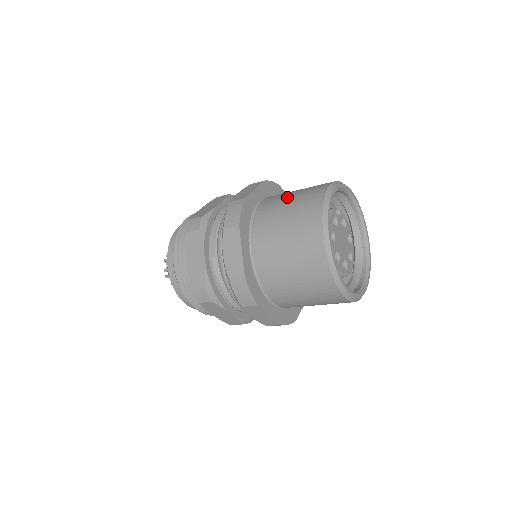
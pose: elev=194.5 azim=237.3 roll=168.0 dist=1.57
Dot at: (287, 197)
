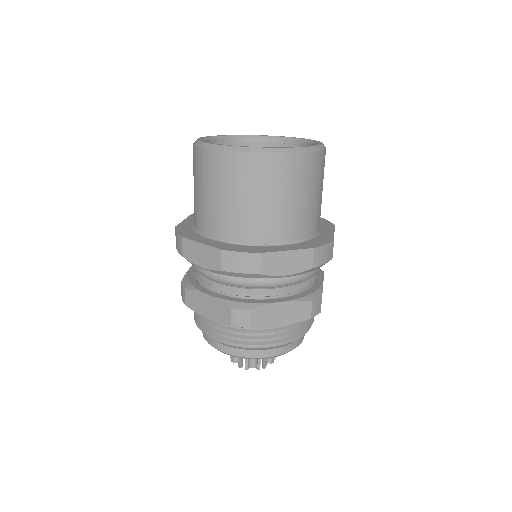
Dot at: occluded
